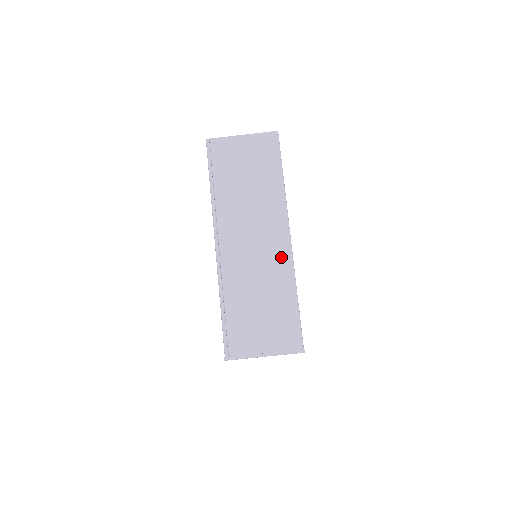
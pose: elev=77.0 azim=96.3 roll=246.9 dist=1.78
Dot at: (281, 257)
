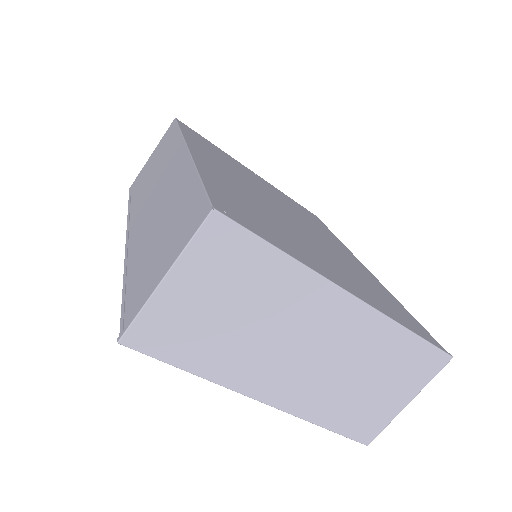
Dot at: (180, 171)
